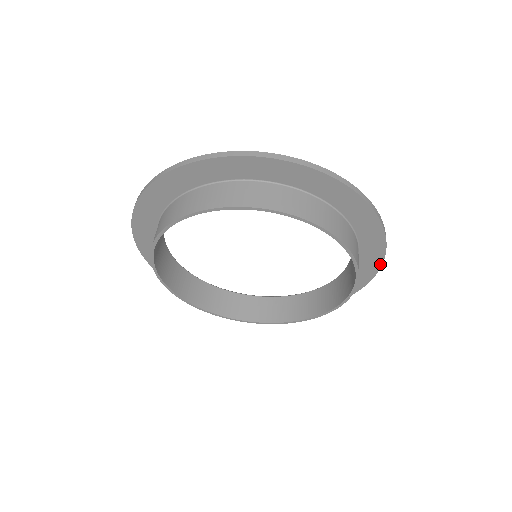
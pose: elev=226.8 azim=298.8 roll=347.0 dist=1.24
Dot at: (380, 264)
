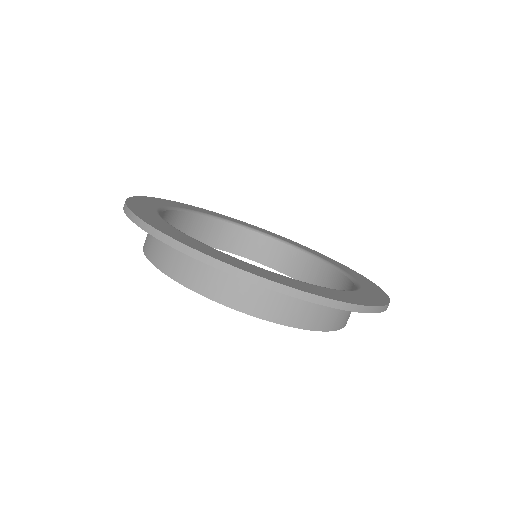
Dot at: occluded
